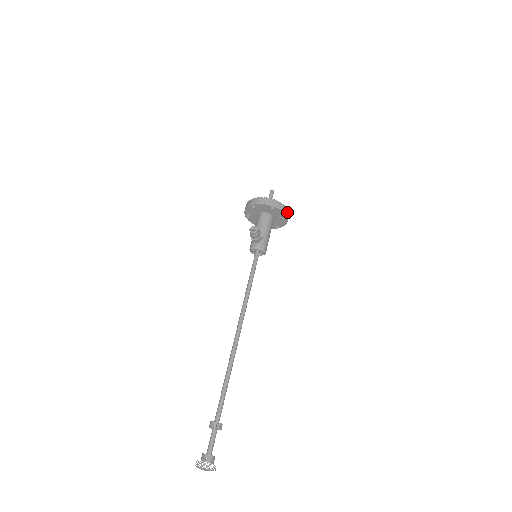
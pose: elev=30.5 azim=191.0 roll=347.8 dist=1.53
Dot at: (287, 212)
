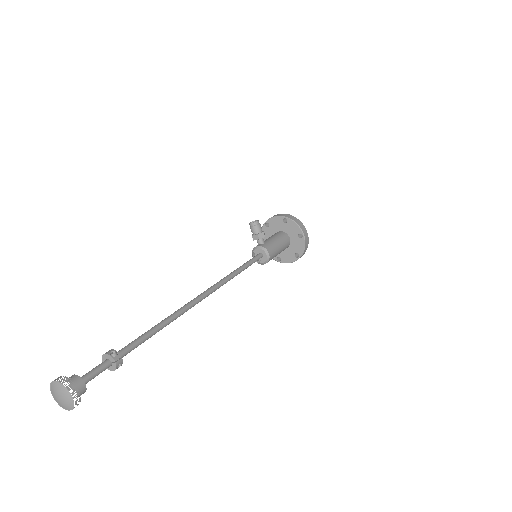
Dot at: (304, 229)
